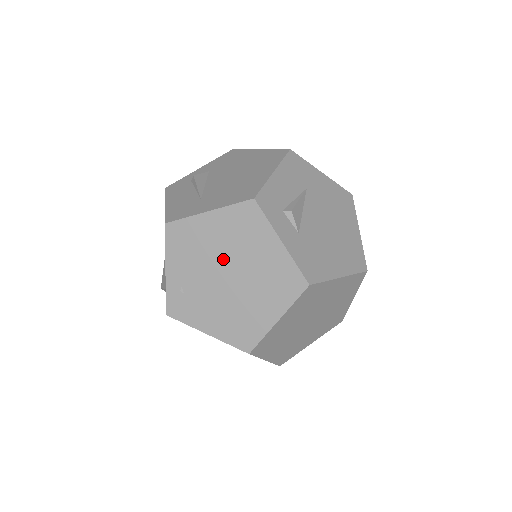
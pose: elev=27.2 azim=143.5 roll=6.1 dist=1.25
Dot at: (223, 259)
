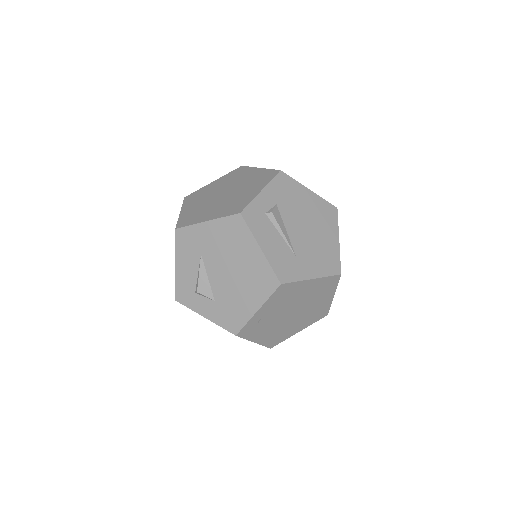
Dot at: (298, 304)
